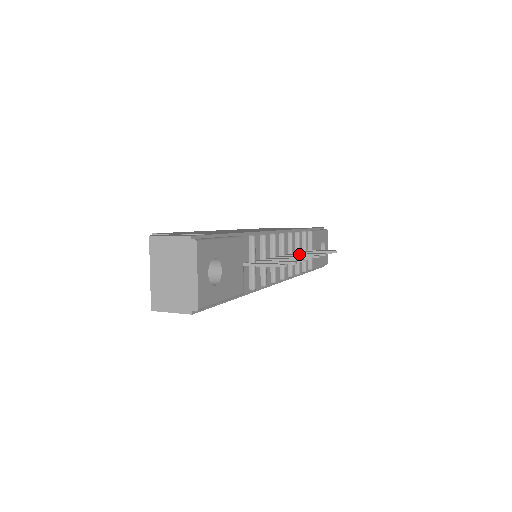
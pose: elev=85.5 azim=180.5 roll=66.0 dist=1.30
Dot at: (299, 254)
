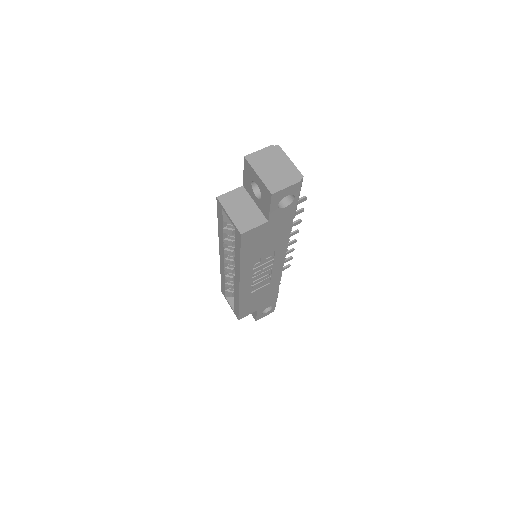
Dot at: occluded
